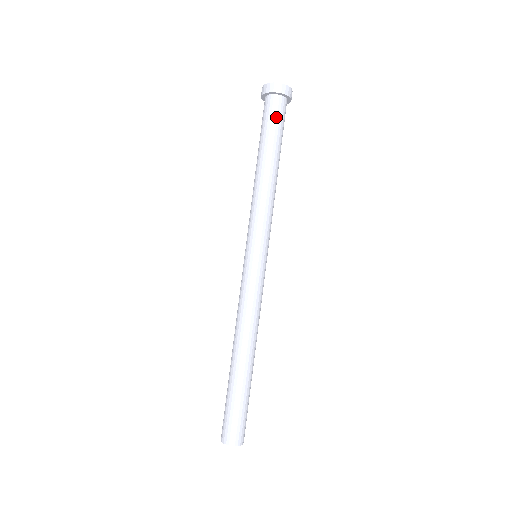
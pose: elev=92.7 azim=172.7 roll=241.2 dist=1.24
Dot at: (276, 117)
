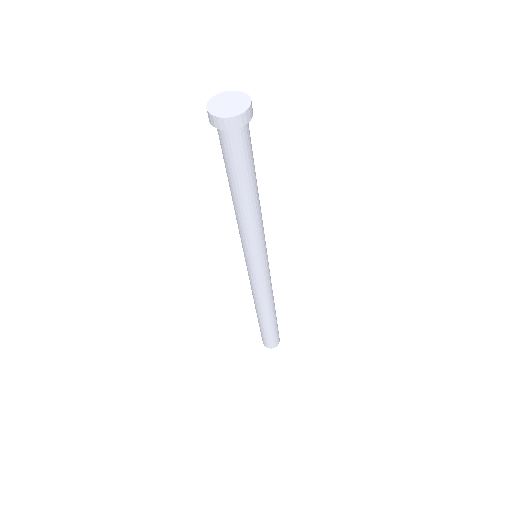
Dot at: (227, 152)
